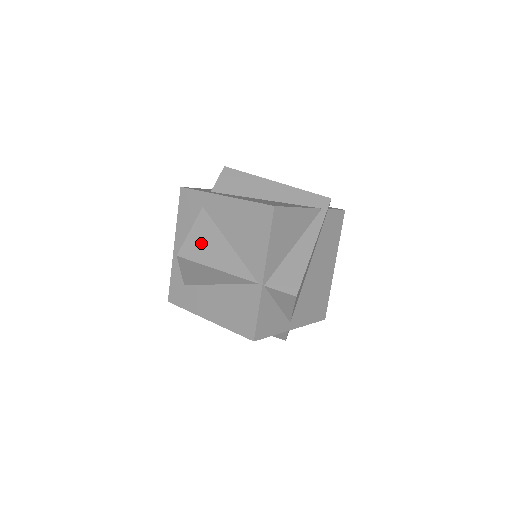
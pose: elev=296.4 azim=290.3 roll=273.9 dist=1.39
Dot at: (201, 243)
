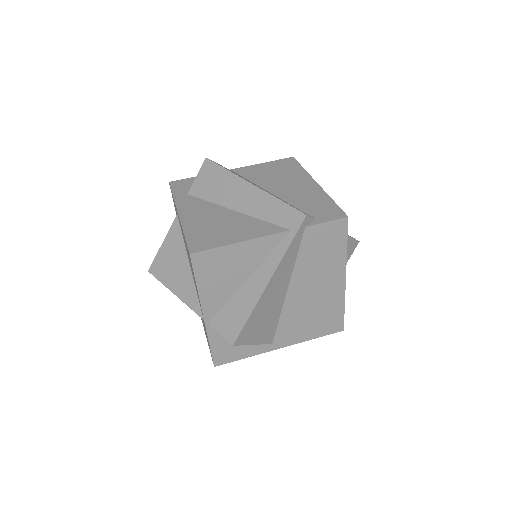
Dot at: (168, 260)
